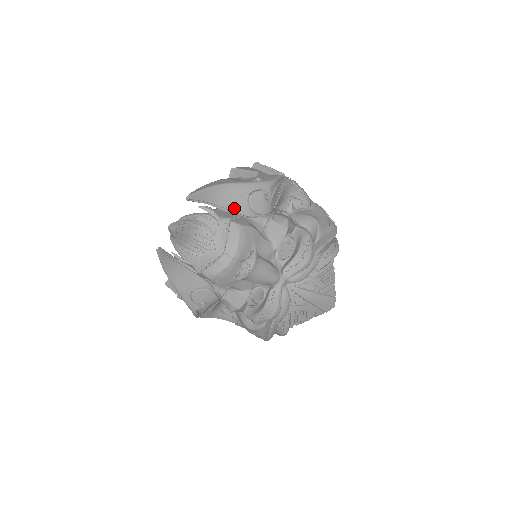
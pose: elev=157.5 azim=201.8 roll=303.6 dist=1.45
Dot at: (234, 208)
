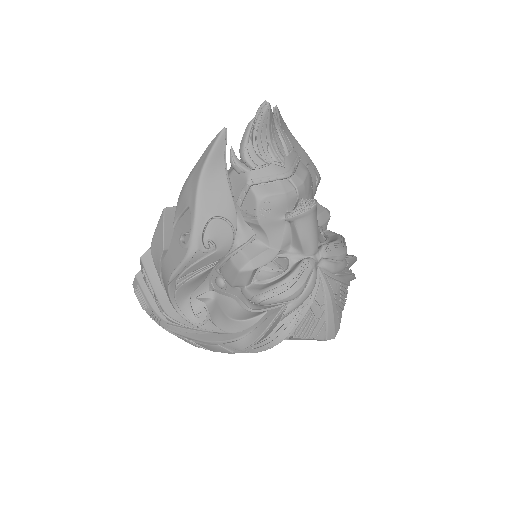
Dot at: occluded
